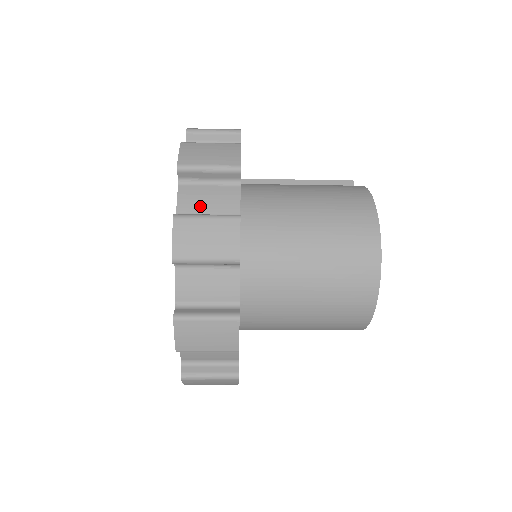
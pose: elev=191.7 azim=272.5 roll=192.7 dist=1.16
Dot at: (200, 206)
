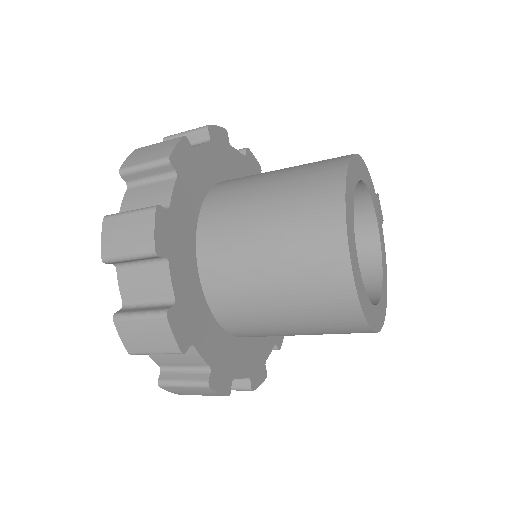
Dot at: occluded
